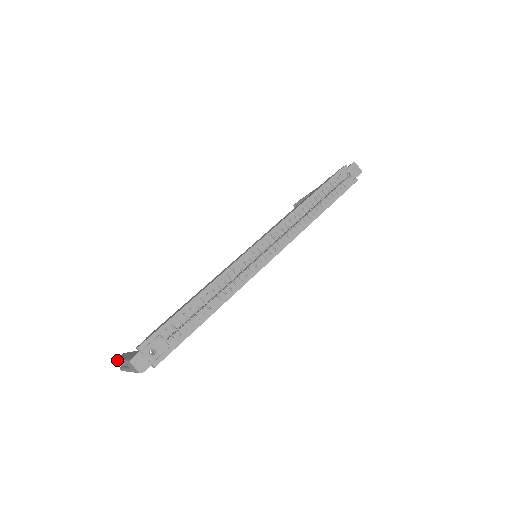
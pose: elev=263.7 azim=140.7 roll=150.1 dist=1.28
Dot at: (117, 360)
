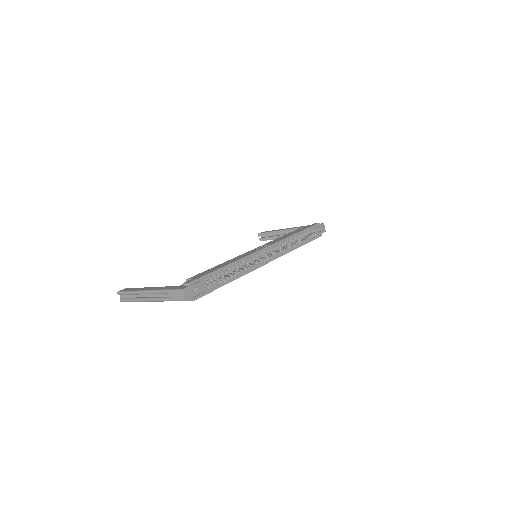
Dot at: (131, 290)
